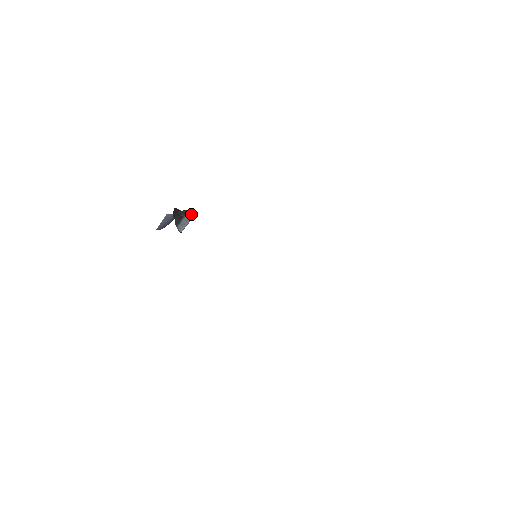
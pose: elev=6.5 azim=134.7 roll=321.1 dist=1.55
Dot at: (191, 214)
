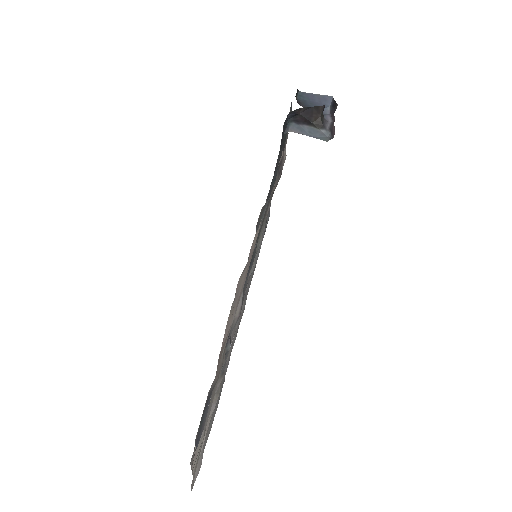
Dot at: (324, 135)
